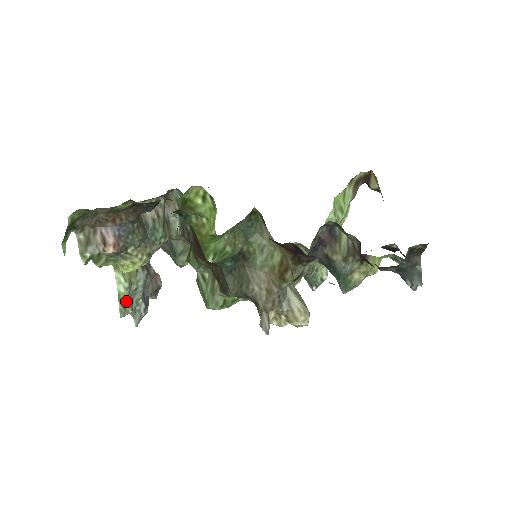
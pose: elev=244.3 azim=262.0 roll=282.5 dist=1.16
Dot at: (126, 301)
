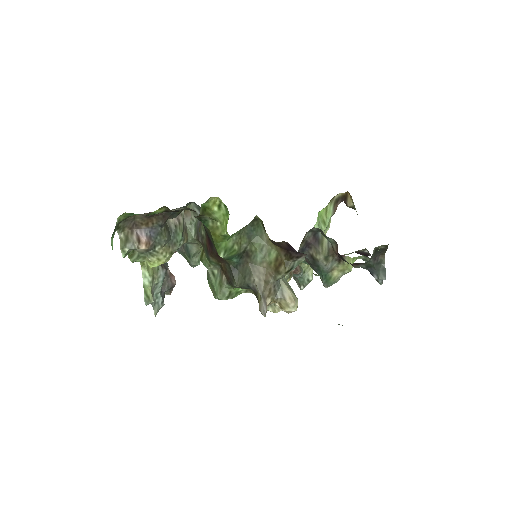
Dot at: (150, 292)
